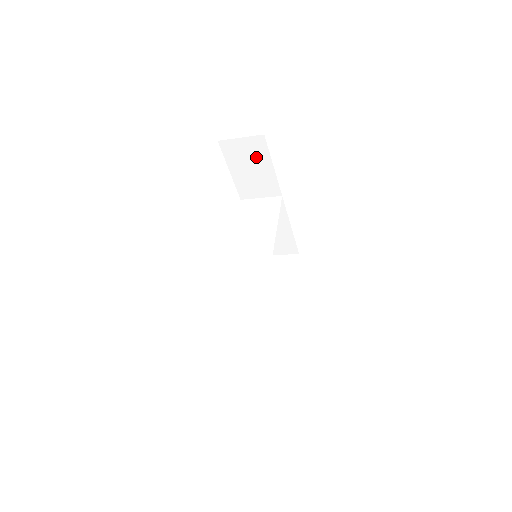
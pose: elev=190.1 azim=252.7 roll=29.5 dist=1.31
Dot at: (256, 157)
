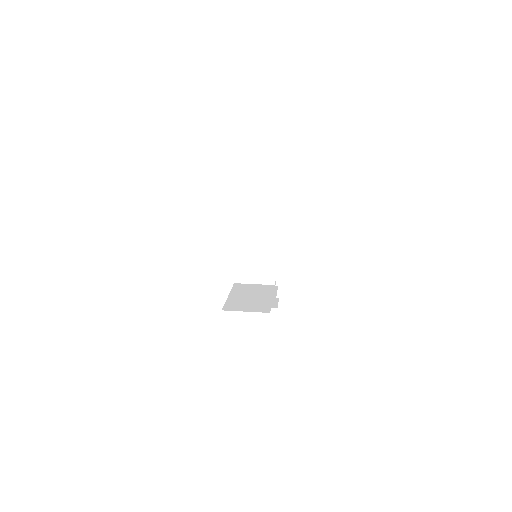
Dot at: occluded
